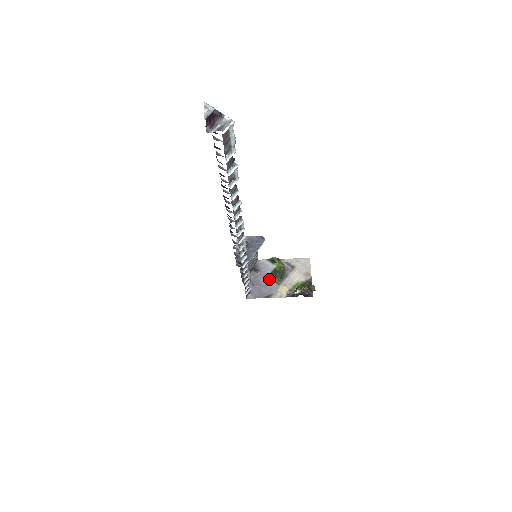
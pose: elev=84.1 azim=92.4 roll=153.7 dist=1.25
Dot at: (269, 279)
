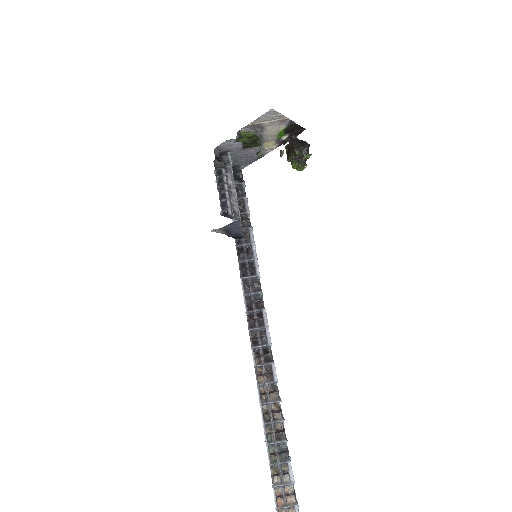
Dot at: (246, 149)
